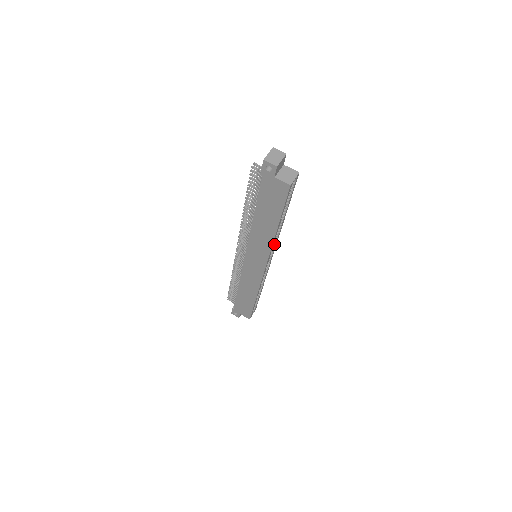
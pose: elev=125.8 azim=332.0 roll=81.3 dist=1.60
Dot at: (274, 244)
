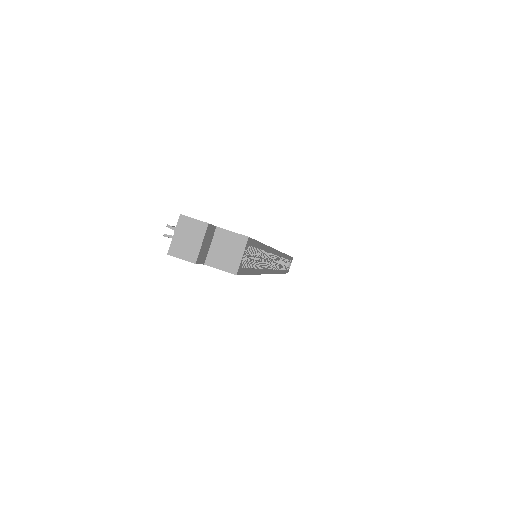
Dot at: (271, 257)
